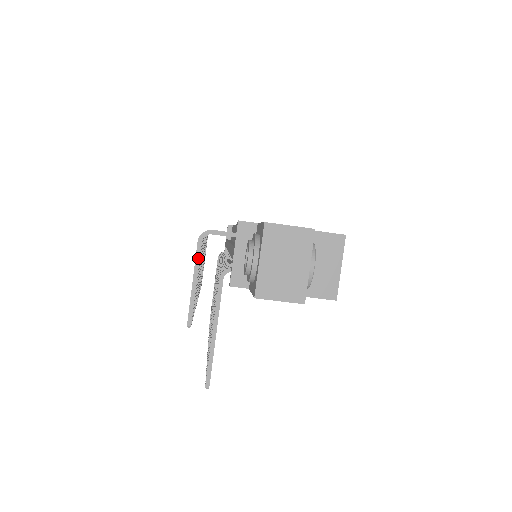
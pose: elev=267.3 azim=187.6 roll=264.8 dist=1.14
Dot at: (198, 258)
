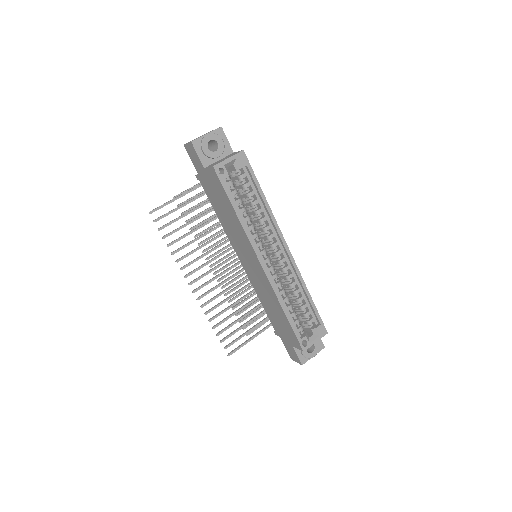
Dot at: occluded
